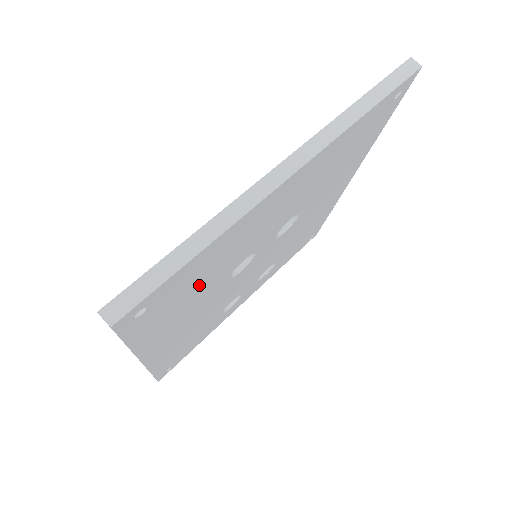
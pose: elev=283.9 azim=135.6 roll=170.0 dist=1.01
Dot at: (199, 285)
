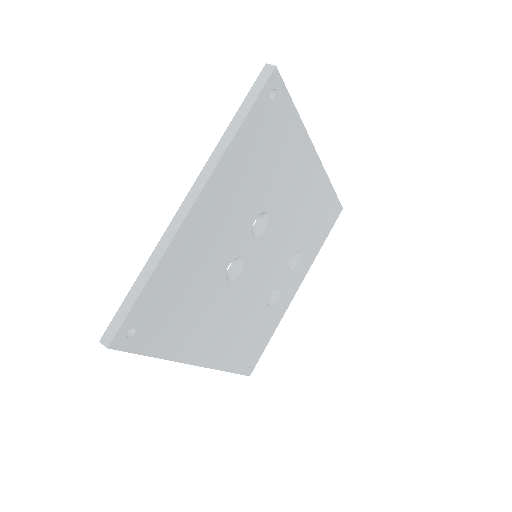
Dot at: (186, 299)
